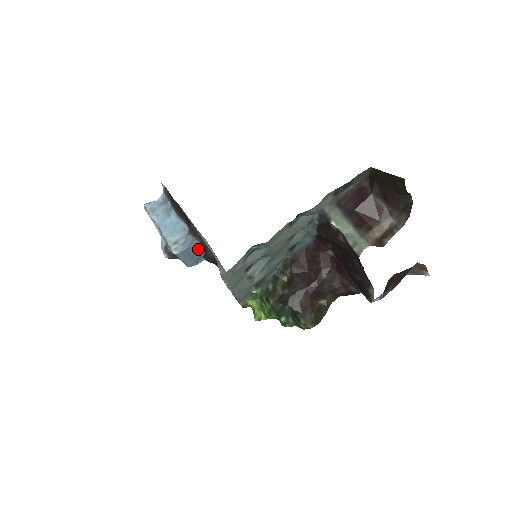
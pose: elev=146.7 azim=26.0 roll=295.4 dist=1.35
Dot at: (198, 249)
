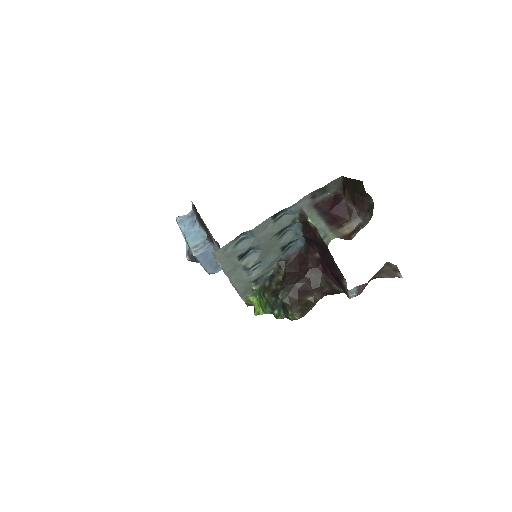
Dot at: occluded
